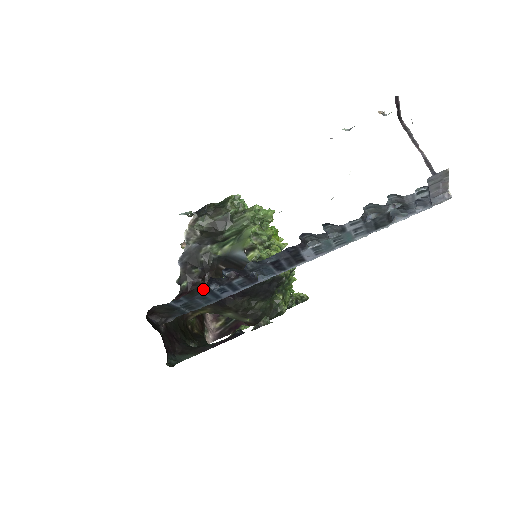
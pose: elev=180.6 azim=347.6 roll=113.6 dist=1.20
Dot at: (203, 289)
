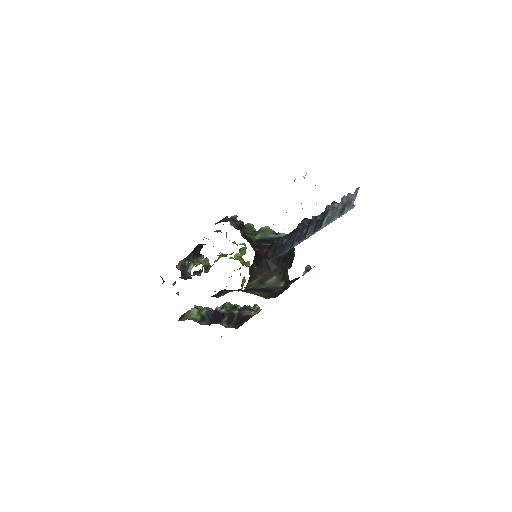
Dot at: (296, 231)
